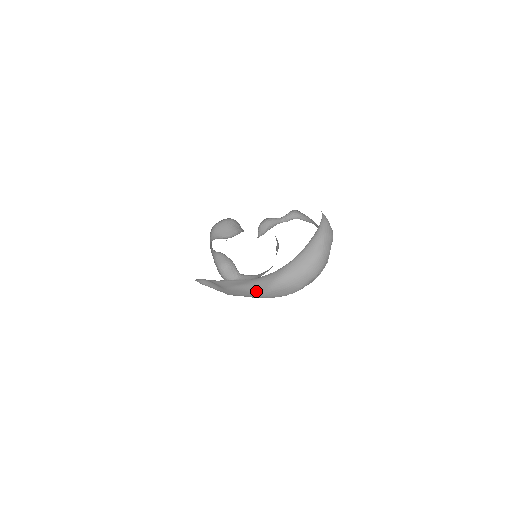
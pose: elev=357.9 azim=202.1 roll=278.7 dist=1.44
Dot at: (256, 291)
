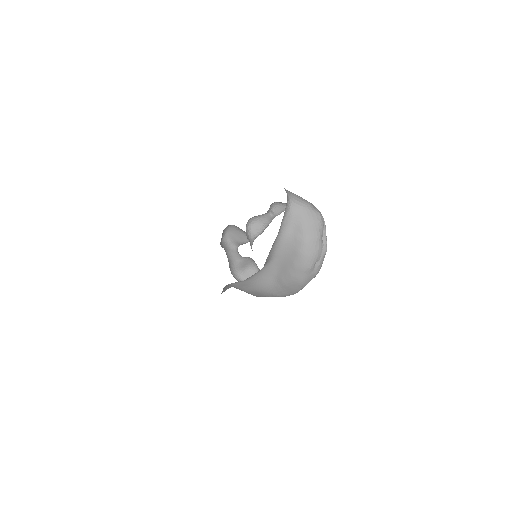
Dot at: (265, 291)
